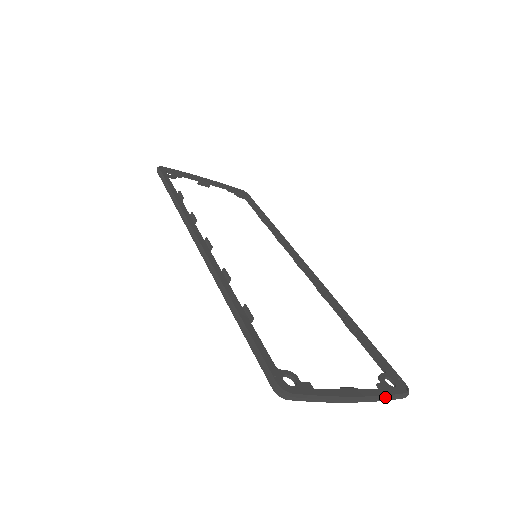
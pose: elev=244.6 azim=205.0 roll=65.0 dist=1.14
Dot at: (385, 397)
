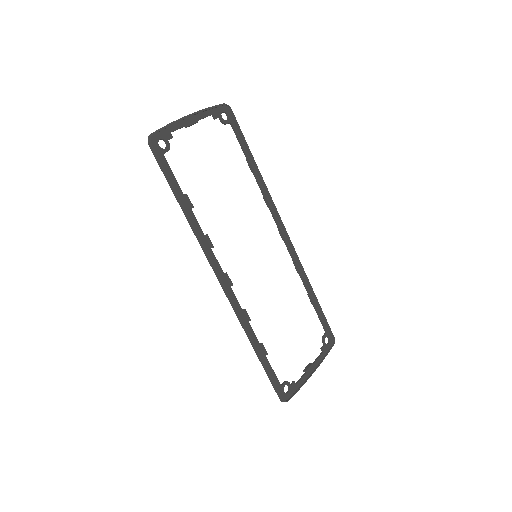
Dot at: occluded
